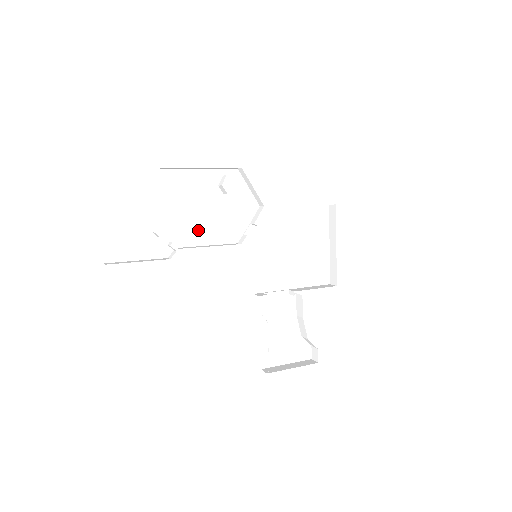
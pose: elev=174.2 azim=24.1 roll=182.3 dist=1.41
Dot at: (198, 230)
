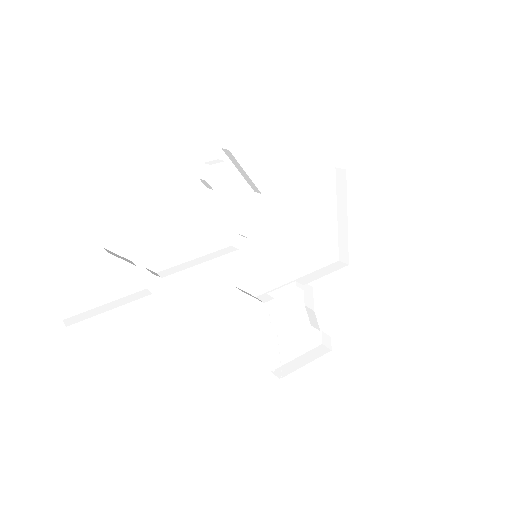
Dot at: (180, 243)
